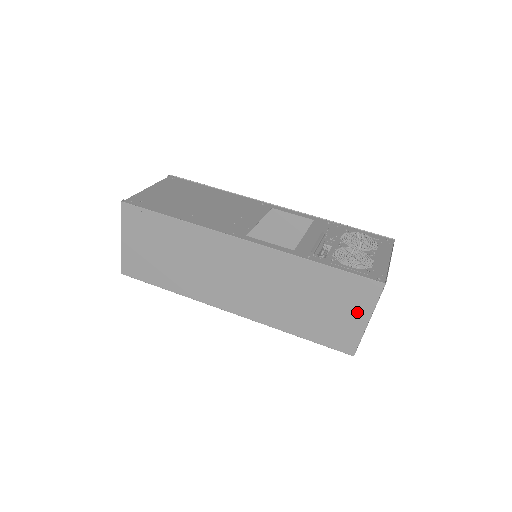
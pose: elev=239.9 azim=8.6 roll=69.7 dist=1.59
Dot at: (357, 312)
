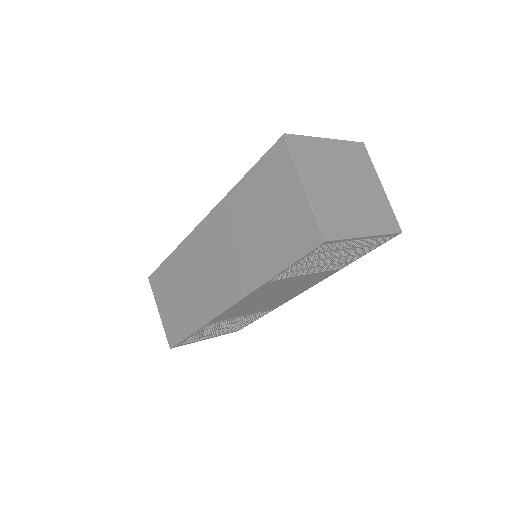
Dot at: (290, 188)
